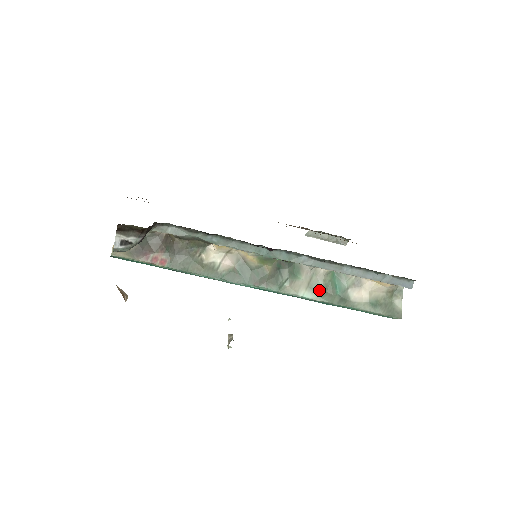
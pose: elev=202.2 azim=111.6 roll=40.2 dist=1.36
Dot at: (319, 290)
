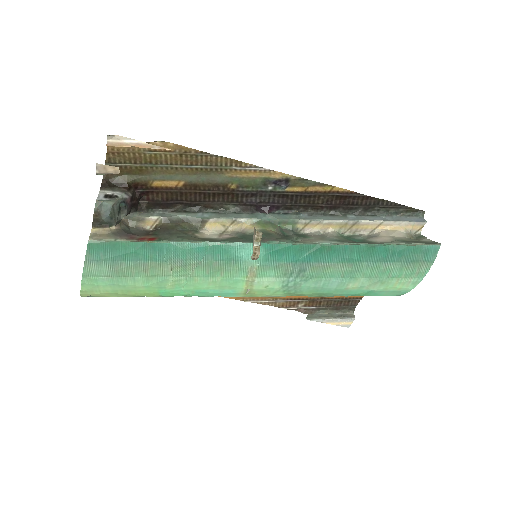
Dot at: (337, 241)
